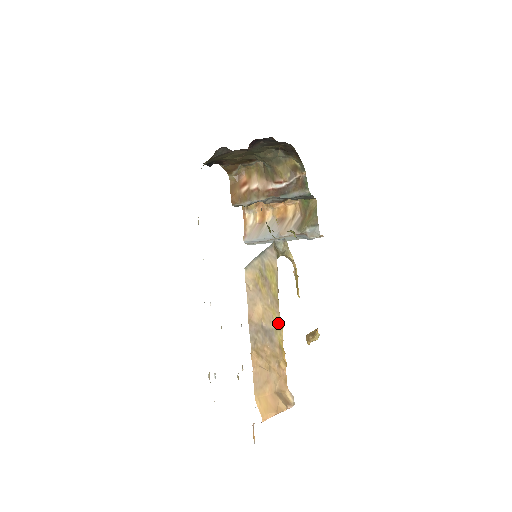
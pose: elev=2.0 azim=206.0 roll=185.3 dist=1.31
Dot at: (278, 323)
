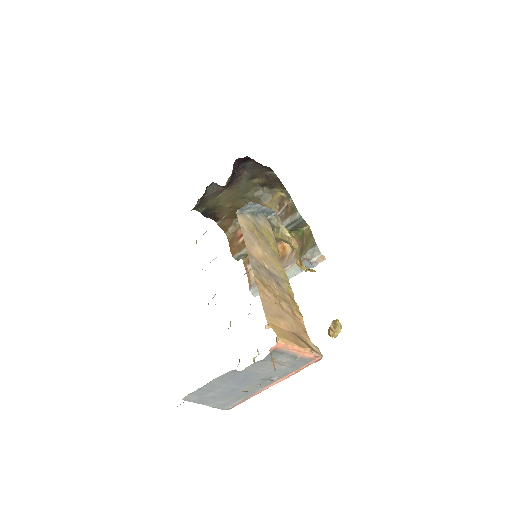
Dot at: (284, 276)
